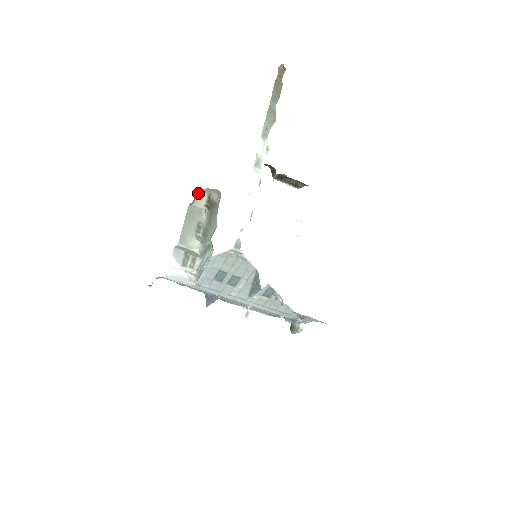
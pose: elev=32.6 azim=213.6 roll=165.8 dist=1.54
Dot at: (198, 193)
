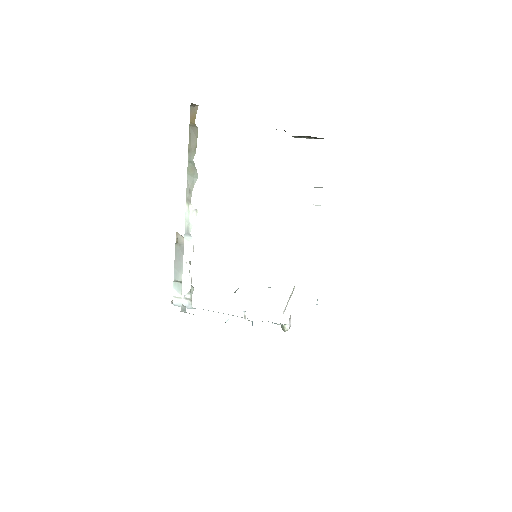
Dot at: (178, 234)
